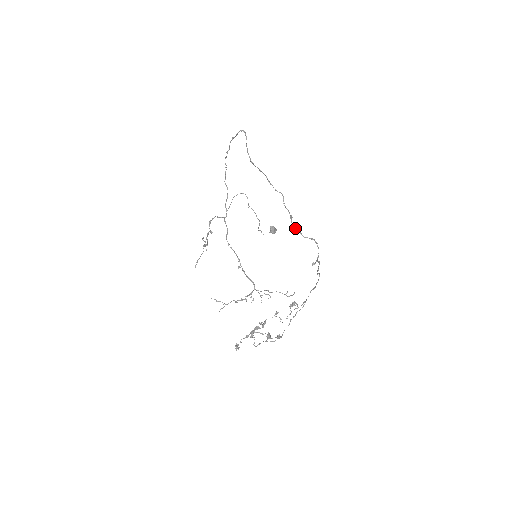
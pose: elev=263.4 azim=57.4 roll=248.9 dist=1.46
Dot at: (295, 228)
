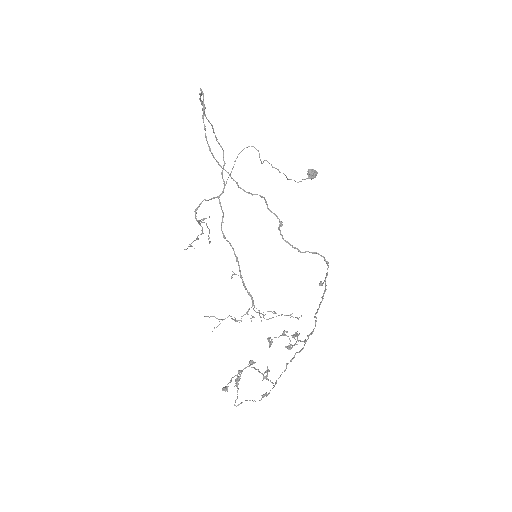
Dot at: (287, 241)
